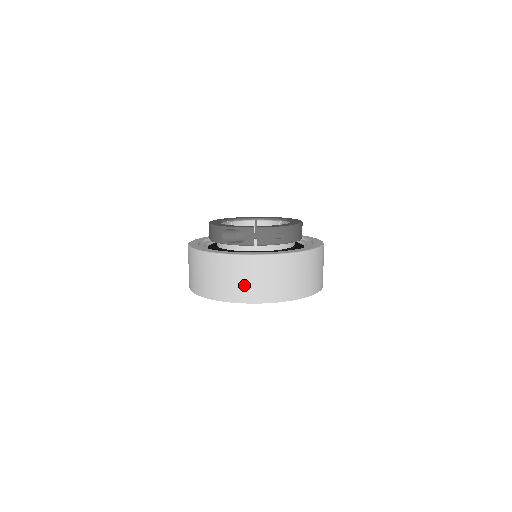
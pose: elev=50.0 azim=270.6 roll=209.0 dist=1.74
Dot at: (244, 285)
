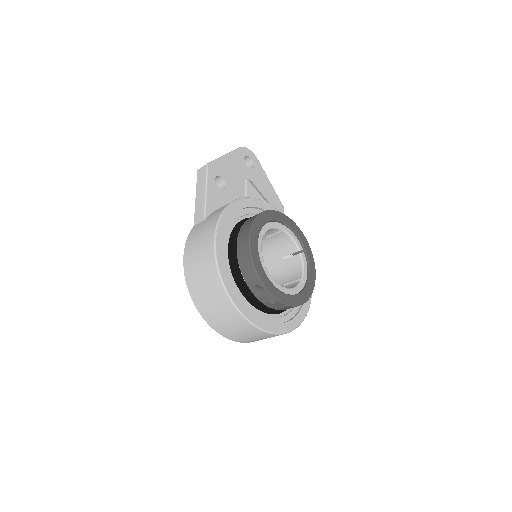
Dot at: (241, 336)
